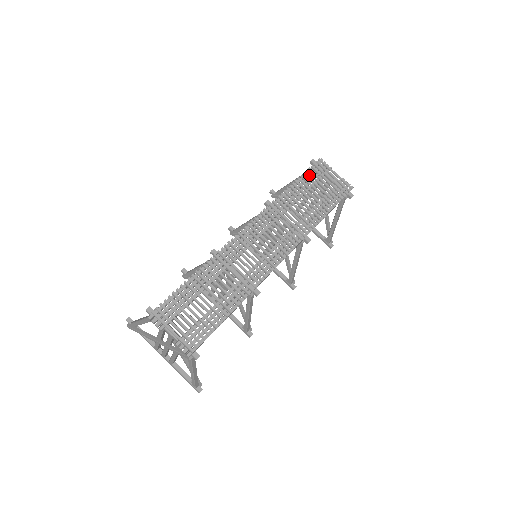
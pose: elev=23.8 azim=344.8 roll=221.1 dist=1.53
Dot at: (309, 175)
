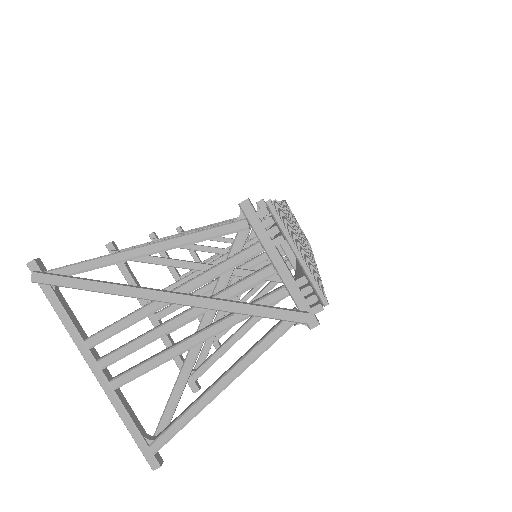
Dot at: occluded
